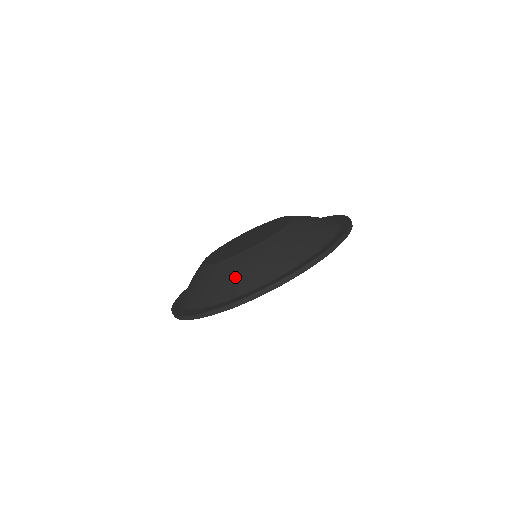
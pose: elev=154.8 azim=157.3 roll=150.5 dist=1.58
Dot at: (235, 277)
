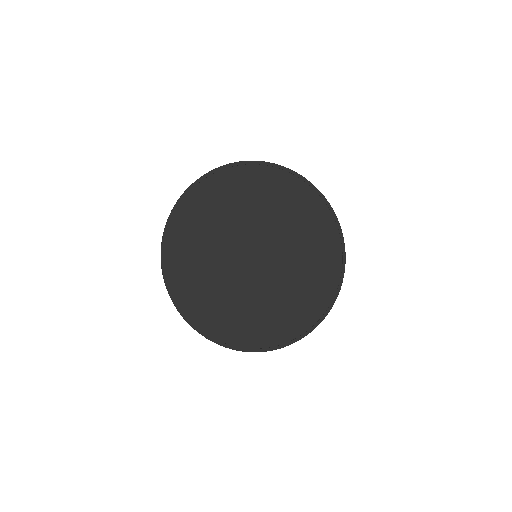
Dot at: occluded
